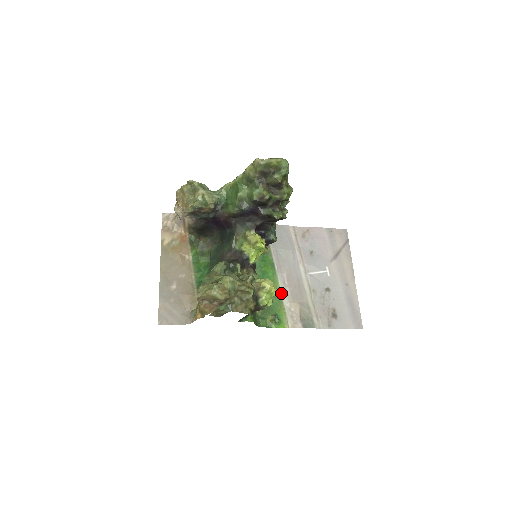
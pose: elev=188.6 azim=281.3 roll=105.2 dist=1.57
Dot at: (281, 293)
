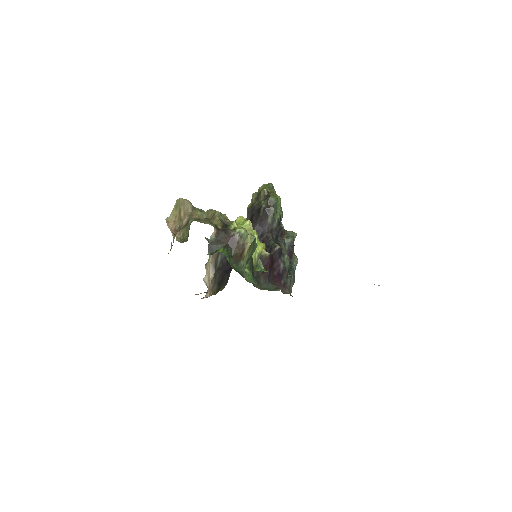
Dot at: occluded
